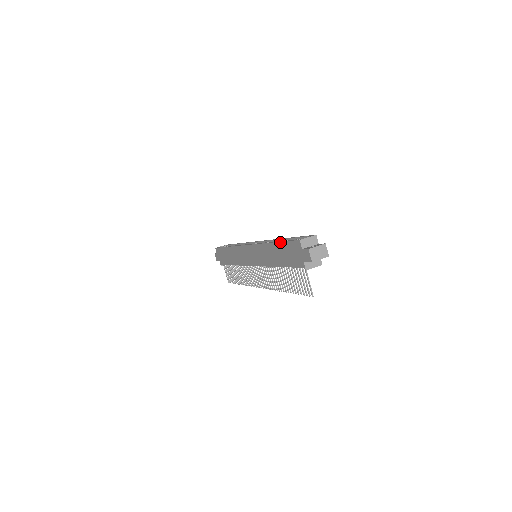
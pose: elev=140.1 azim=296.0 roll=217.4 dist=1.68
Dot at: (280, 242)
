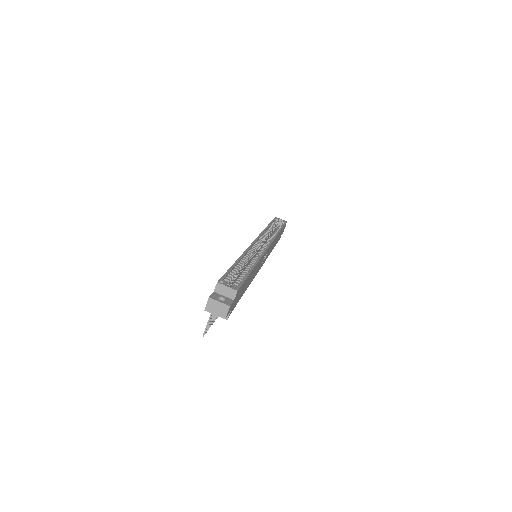
Dot at: (231, 266)
